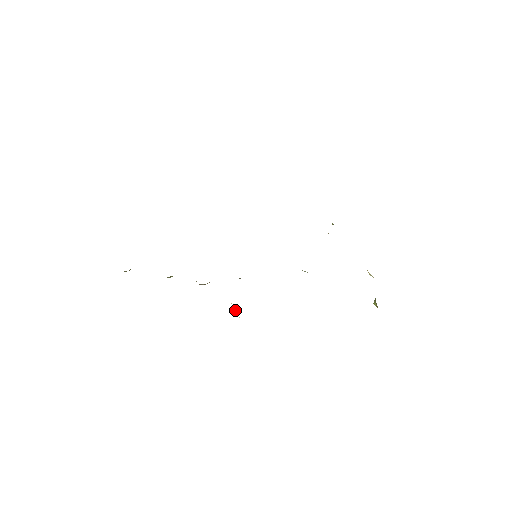
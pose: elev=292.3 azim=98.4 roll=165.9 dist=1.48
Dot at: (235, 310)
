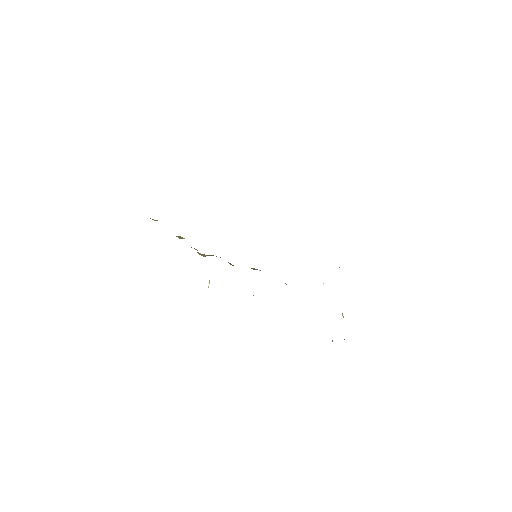
Dot at: (209, 281)
